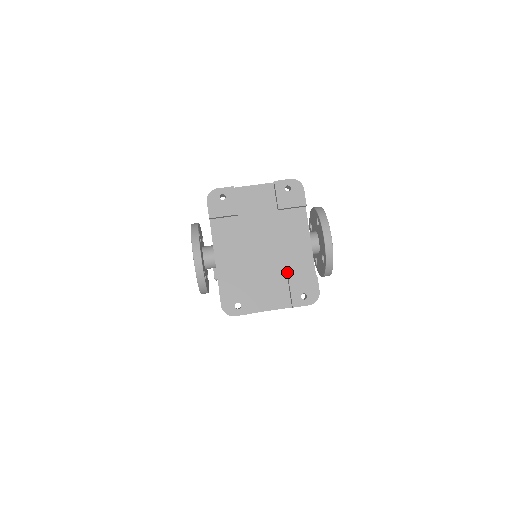
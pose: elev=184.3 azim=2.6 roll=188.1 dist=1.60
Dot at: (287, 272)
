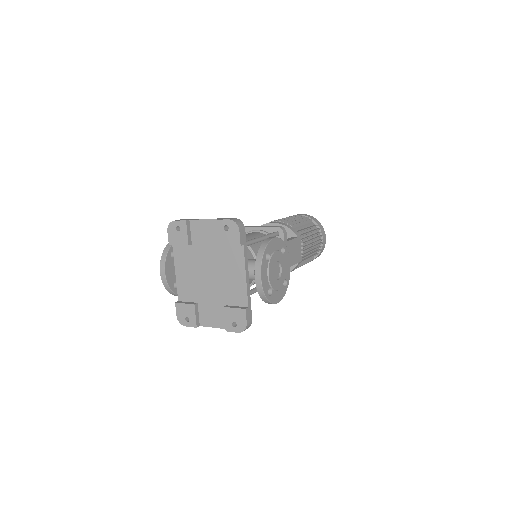
Dot at: (226, 300)
